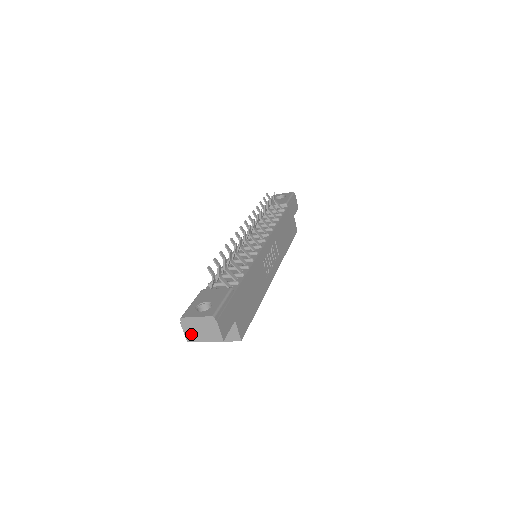
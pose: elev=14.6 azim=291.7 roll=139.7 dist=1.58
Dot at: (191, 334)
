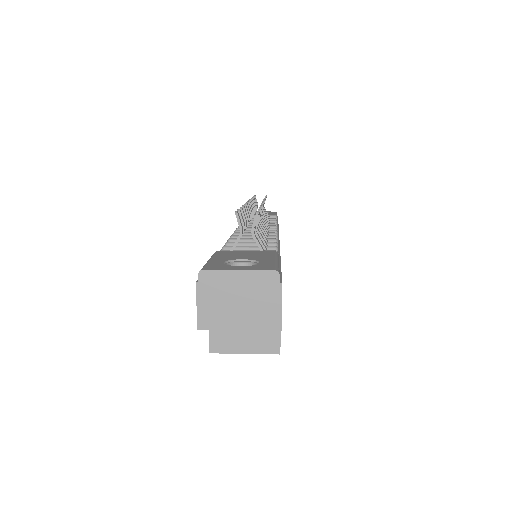
Dot at: (213, 310)
